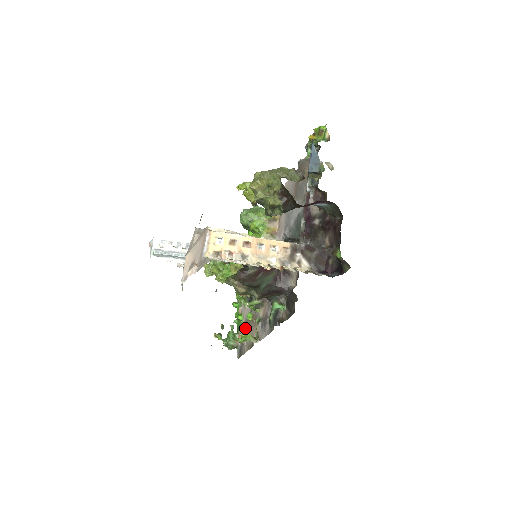
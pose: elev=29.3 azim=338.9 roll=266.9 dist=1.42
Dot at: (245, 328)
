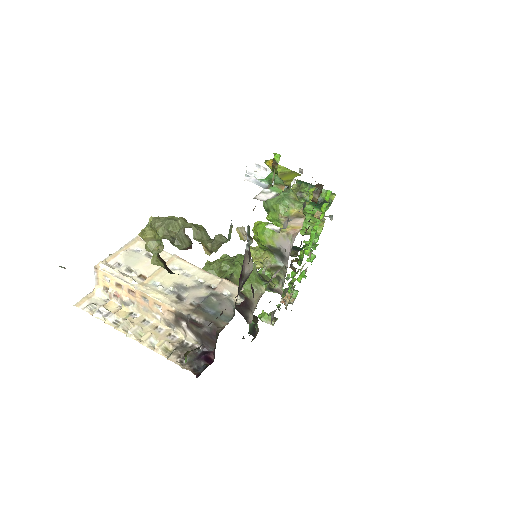
Dot at: (289, 297)
